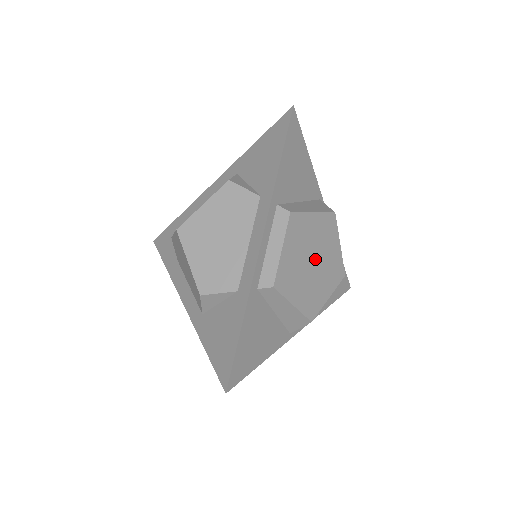
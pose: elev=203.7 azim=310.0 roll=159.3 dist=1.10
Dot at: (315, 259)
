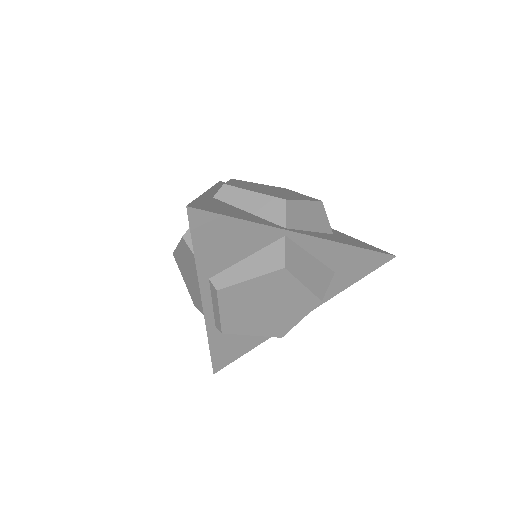
Dot at: (268, 305)
